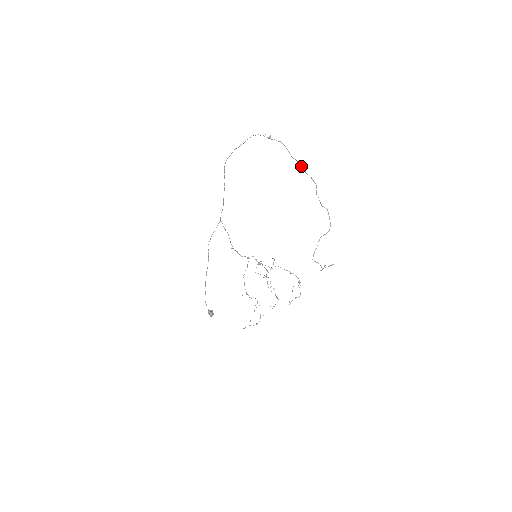
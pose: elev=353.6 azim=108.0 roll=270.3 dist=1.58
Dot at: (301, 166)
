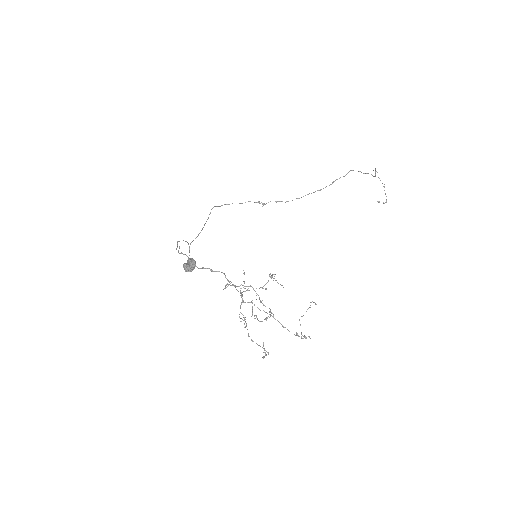
Dot at: (313, 192)
